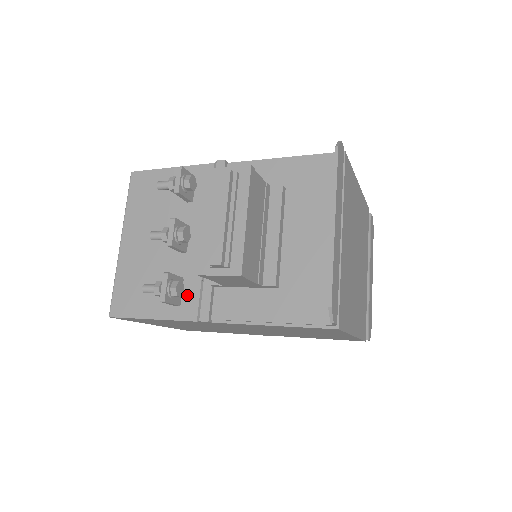
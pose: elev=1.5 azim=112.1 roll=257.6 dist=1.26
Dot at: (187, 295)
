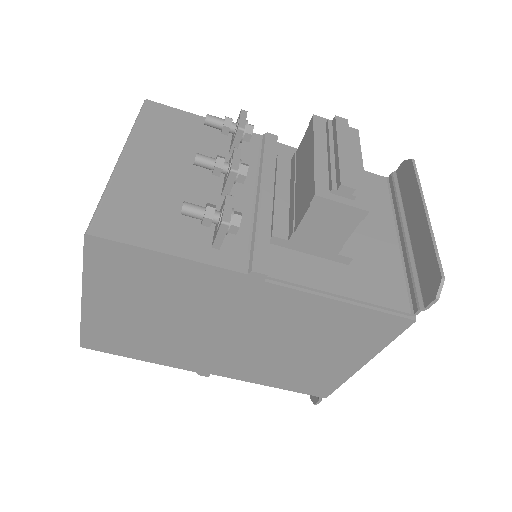
Dot at: (229, 241)
